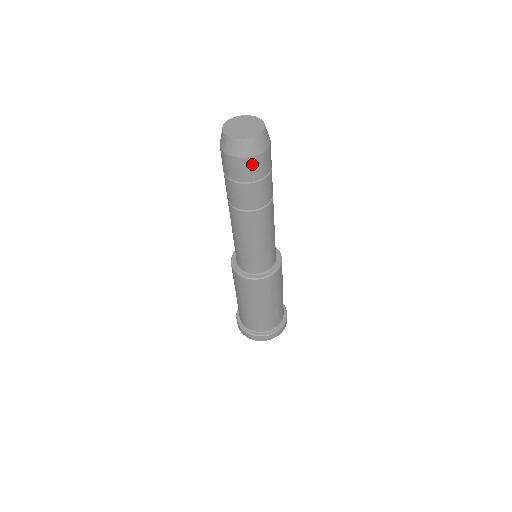
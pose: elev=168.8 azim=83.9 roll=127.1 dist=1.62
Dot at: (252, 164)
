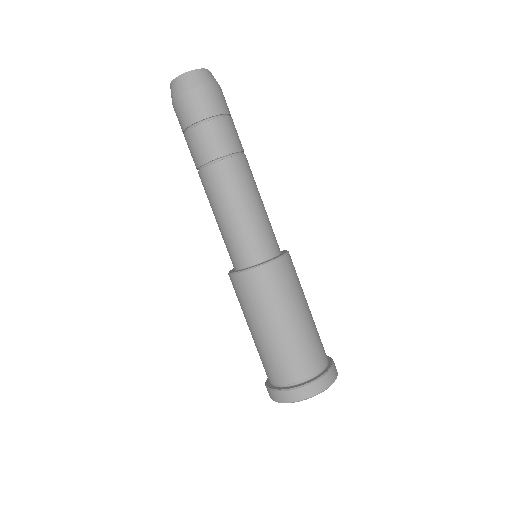
Dot at: (189, 102)
